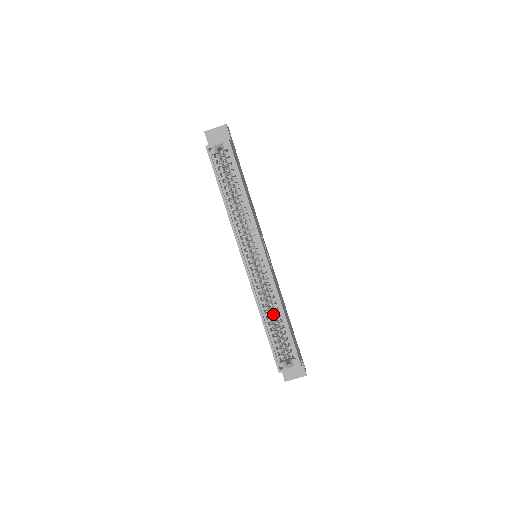
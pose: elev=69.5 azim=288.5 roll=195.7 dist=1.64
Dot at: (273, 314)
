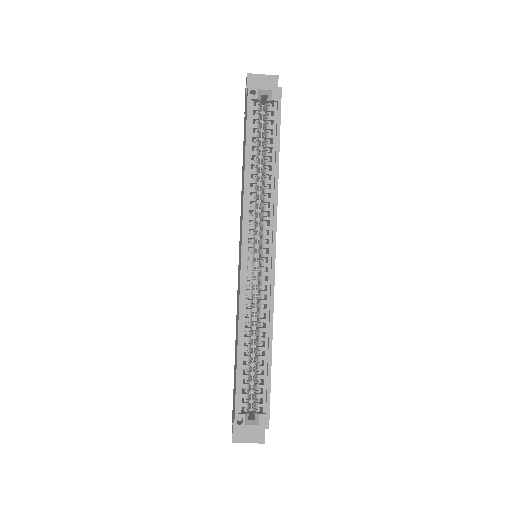
Dot at: occluded
